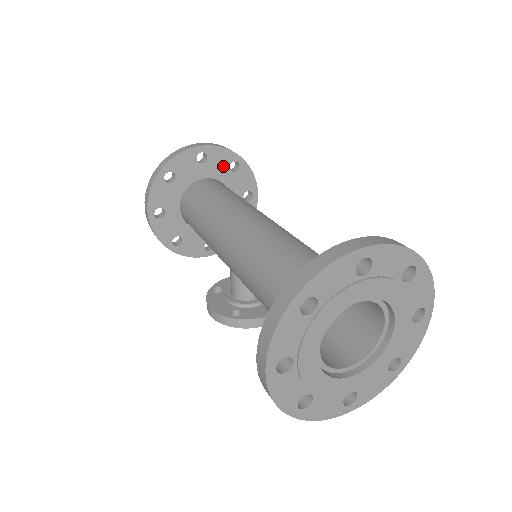
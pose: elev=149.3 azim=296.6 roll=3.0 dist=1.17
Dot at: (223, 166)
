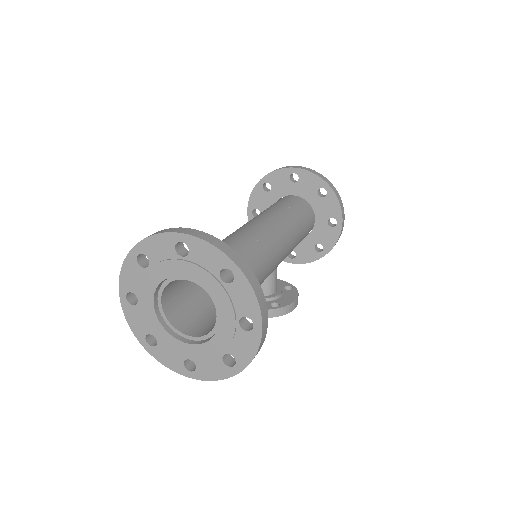
Dot at: (312, 189)
